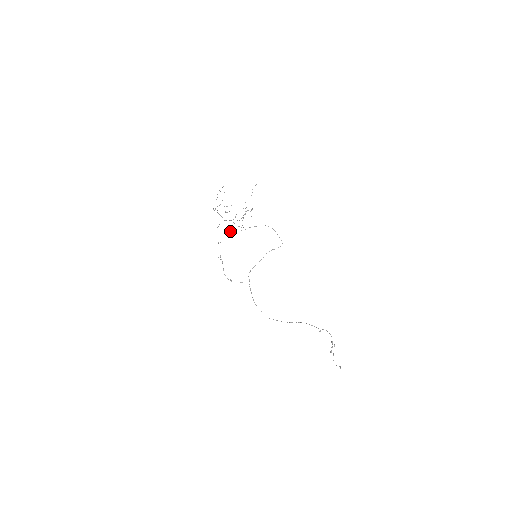
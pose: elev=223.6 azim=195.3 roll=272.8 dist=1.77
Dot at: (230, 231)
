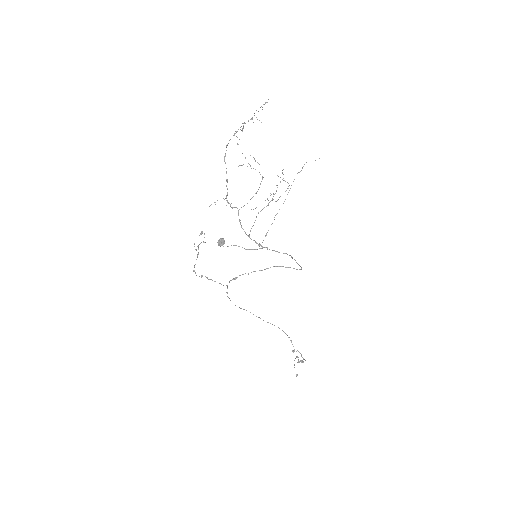
Dot at: (223, 240)
